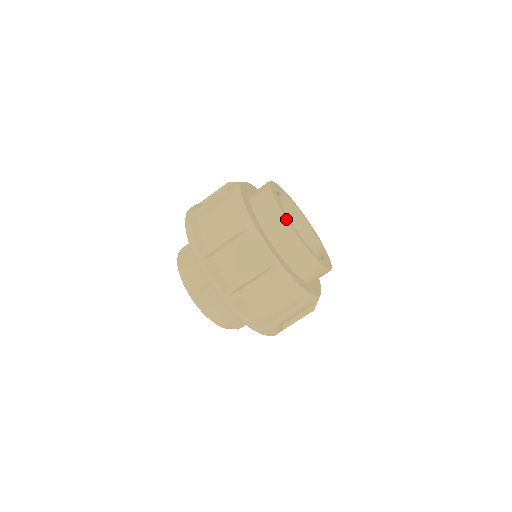
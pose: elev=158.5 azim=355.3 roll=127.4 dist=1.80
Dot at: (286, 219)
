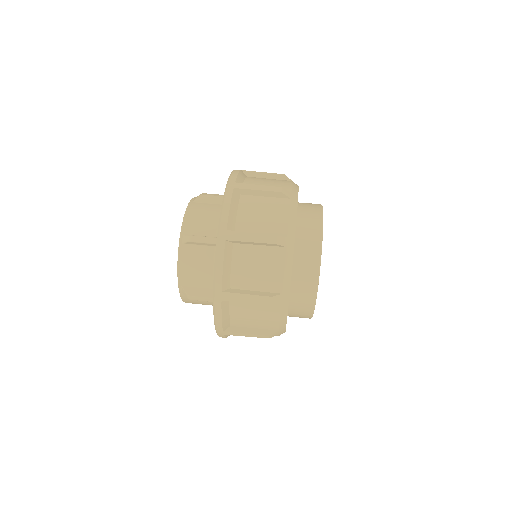
Dot at: occluded
